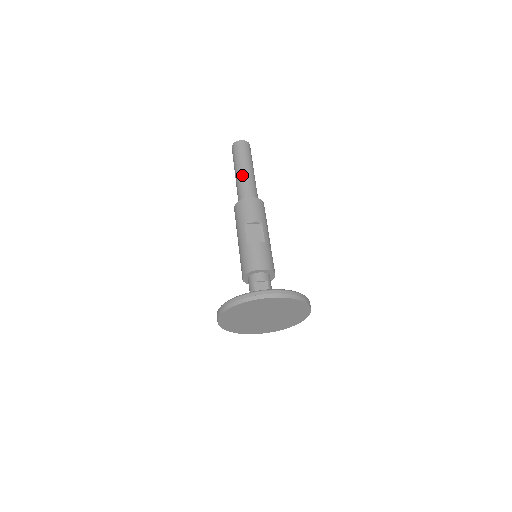
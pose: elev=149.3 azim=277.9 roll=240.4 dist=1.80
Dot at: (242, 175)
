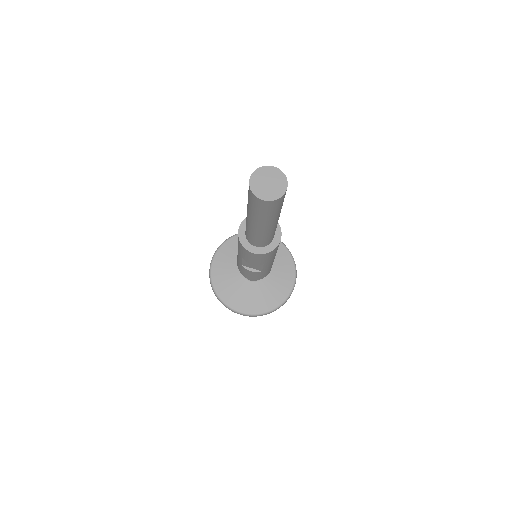
Dot at: (252, 228)
